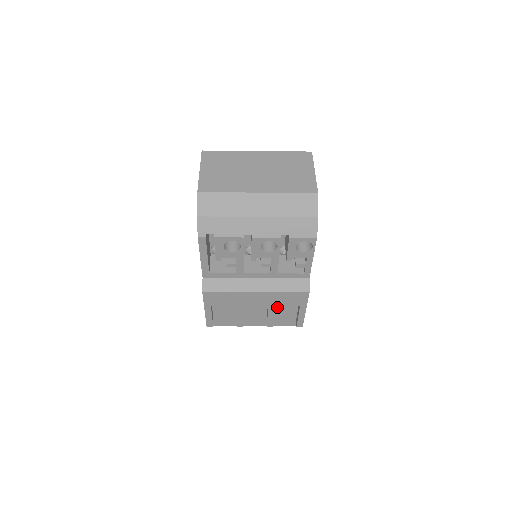
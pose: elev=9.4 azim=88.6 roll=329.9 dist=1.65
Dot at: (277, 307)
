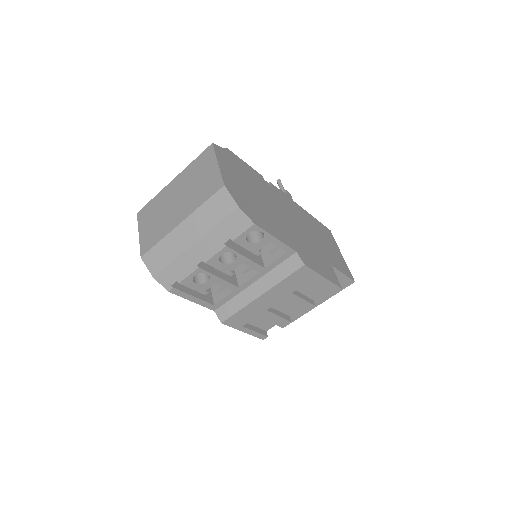
Dot at: (301, 290)
